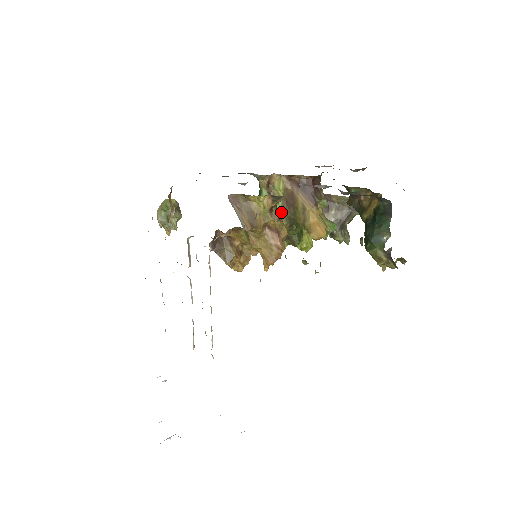
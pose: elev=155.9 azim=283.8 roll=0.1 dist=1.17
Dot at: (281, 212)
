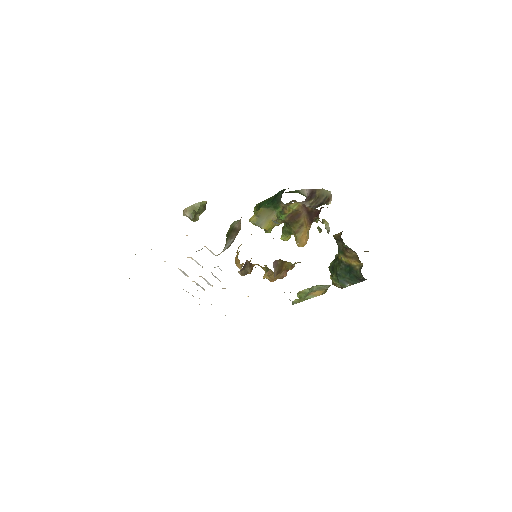
Dot at: (283, 219)
